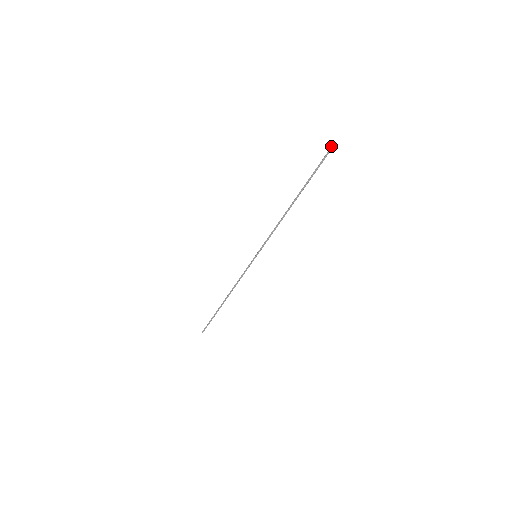
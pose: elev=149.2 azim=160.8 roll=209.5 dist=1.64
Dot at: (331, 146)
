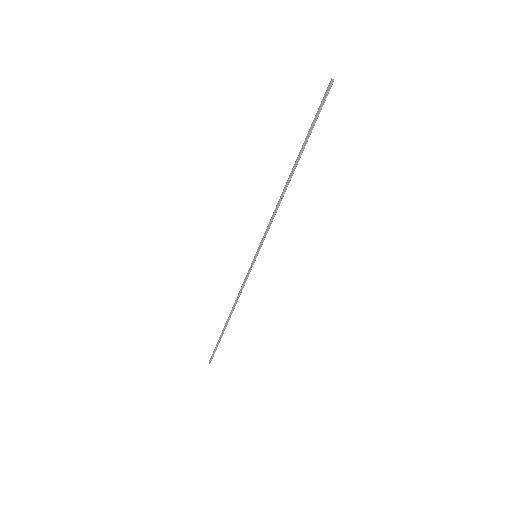
Dot at: (331, 78)
